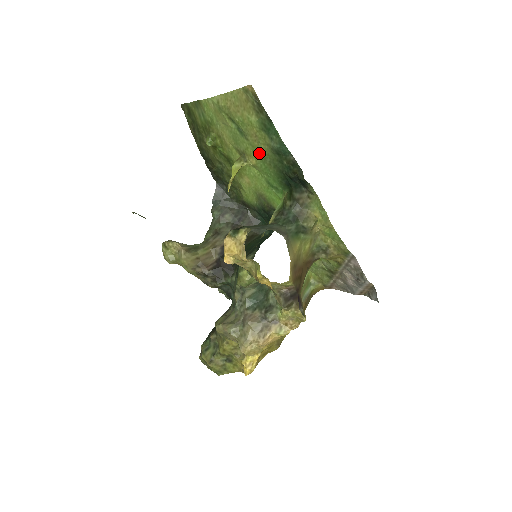
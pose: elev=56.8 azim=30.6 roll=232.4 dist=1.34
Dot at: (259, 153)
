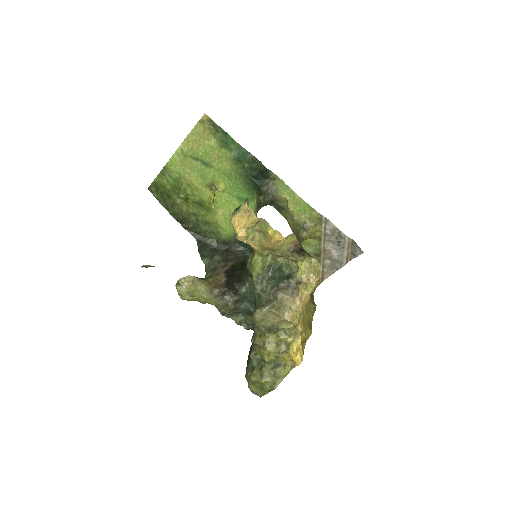
Dot at: (225, 173)
